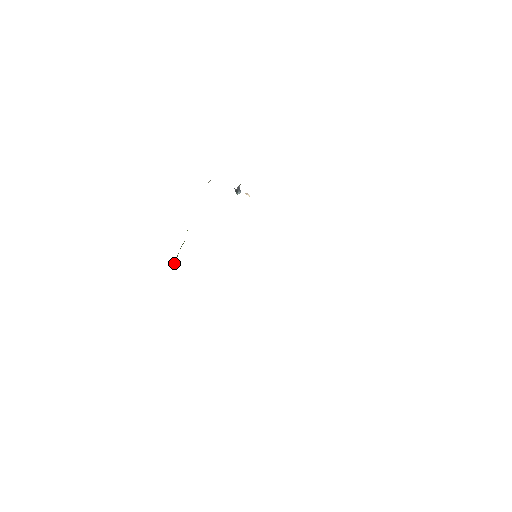
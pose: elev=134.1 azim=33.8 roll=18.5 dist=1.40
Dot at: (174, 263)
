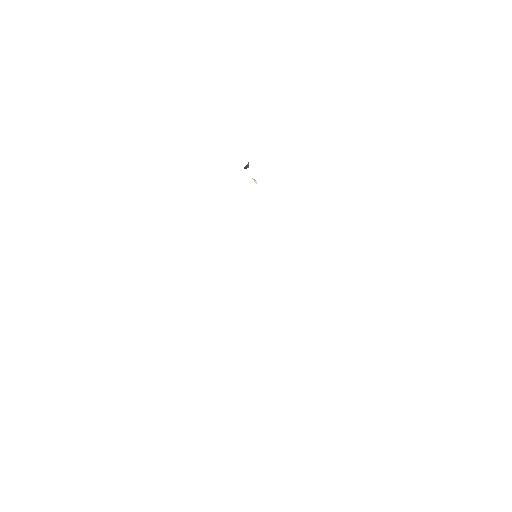
Dot at: occluded
